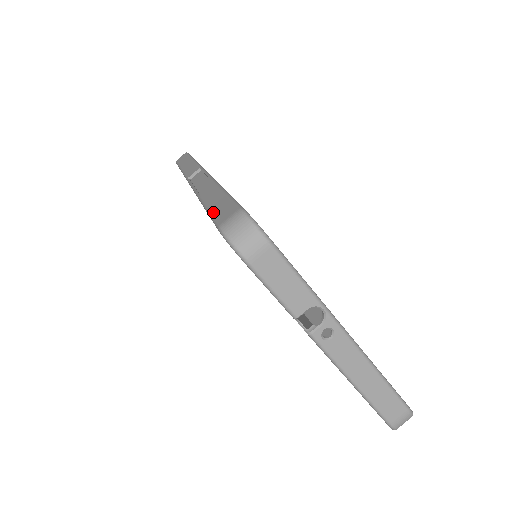
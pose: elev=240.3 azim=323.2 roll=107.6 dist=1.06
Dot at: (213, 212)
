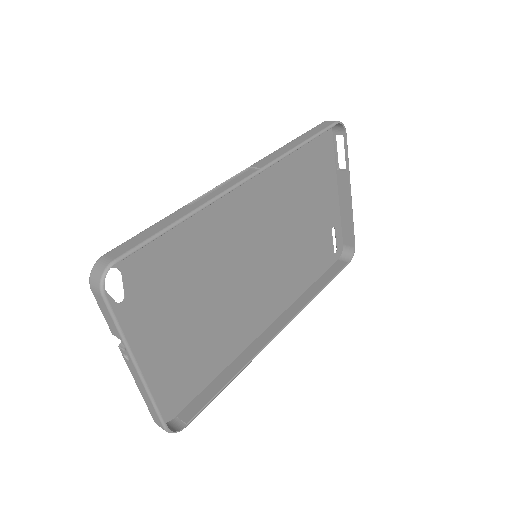
Dot at: (134, 237)
